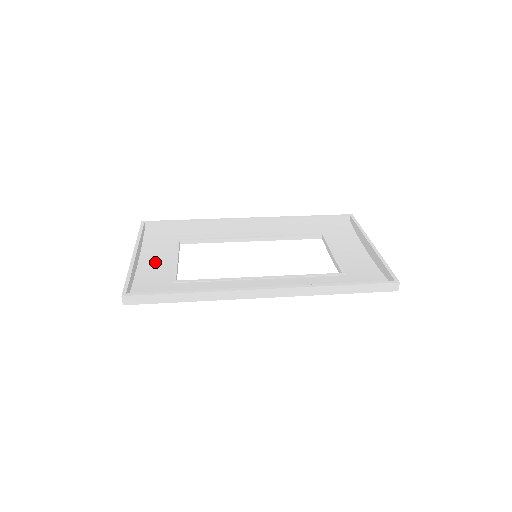
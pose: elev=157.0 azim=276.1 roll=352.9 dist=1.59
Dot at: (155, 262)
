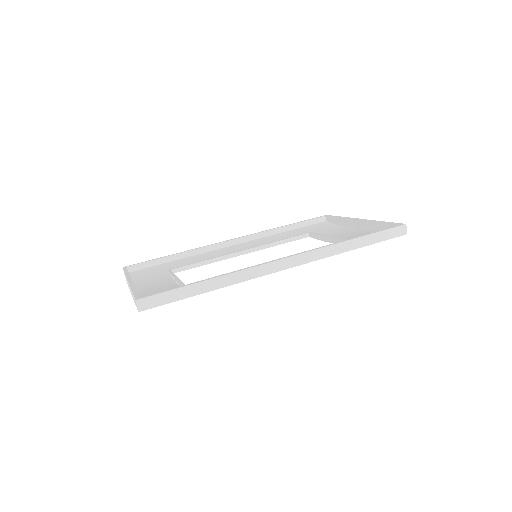
Dot at: (154, 286)
